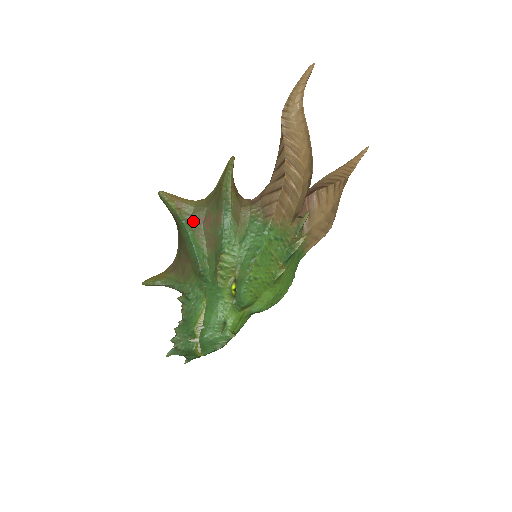
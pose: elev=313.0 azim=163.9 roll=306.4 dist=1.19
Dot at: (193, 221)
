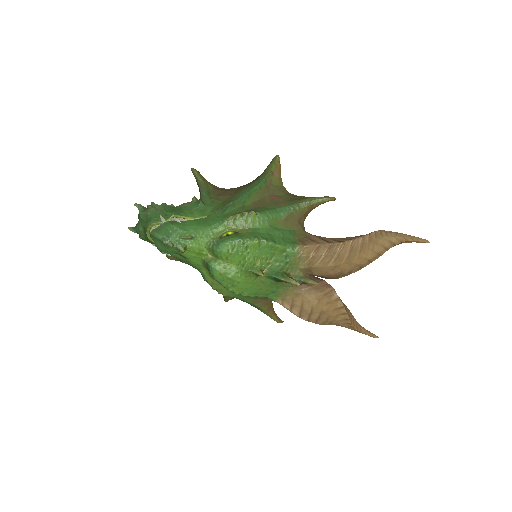
Dot at: (268, 187)
